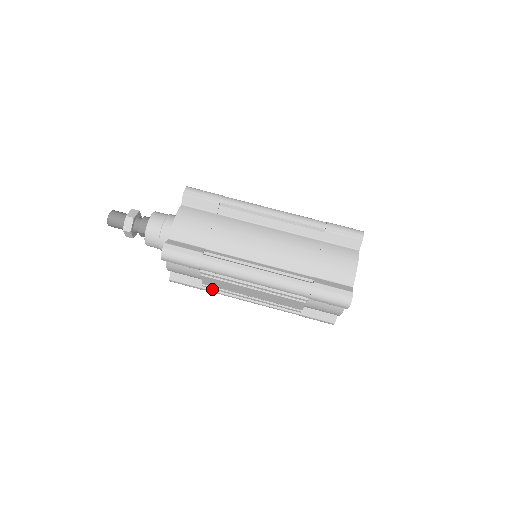
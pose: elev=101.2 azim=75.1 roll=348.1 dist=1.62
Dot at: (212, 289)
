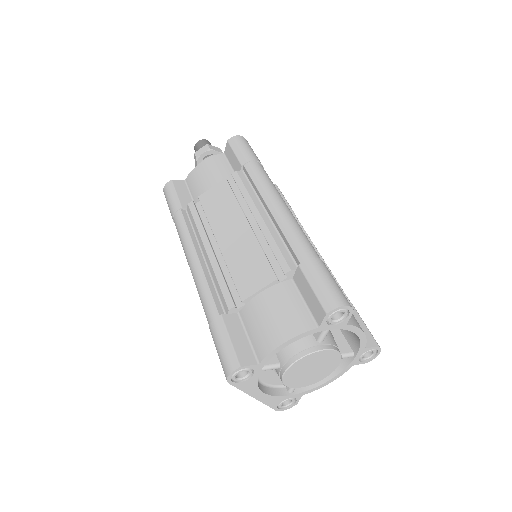
Dot at: (186, 217)
